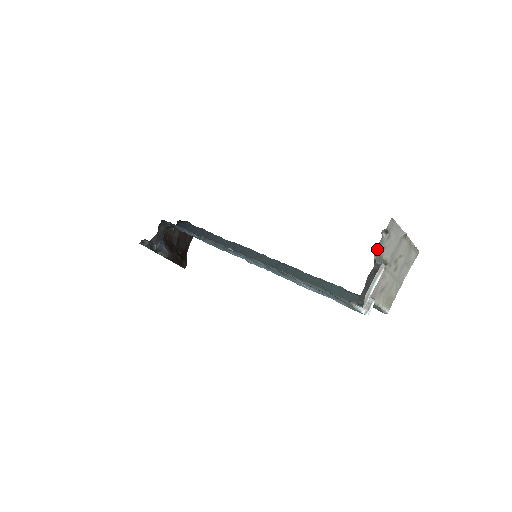
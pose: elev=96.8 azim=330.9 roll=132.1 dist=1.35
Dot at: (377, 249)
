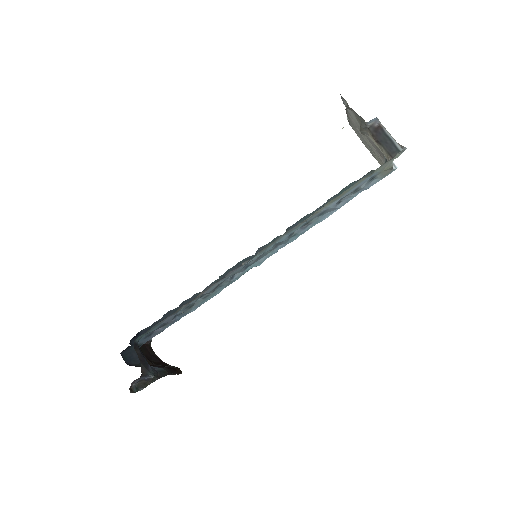
Dot at: (360, 117)
